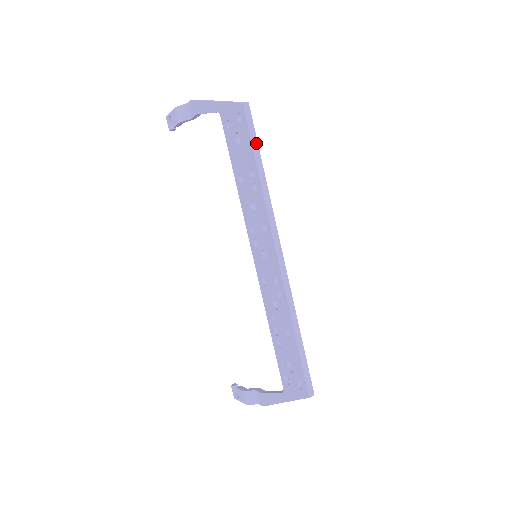
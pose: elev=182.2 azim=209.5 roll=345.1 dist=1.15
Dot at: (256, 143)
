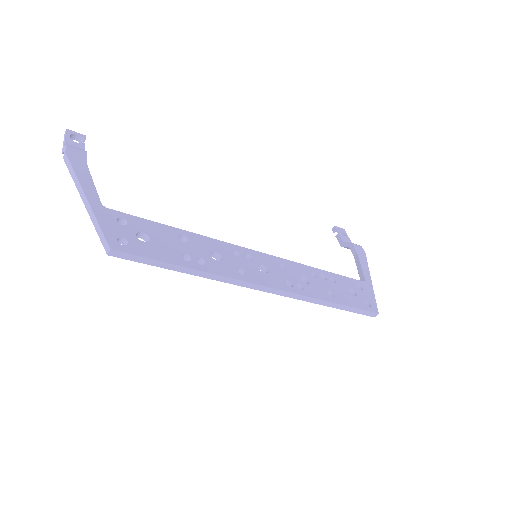
Dot at: (157, 262)
